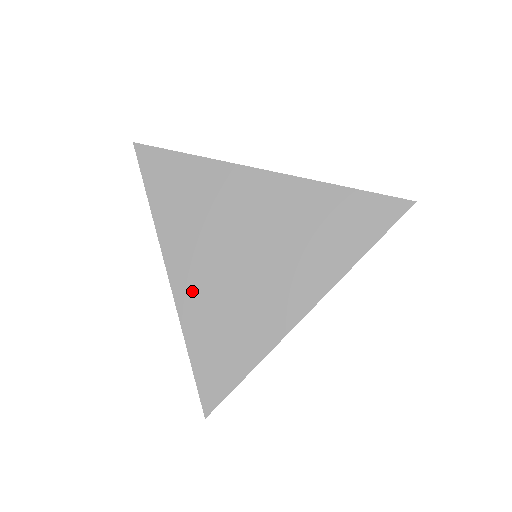
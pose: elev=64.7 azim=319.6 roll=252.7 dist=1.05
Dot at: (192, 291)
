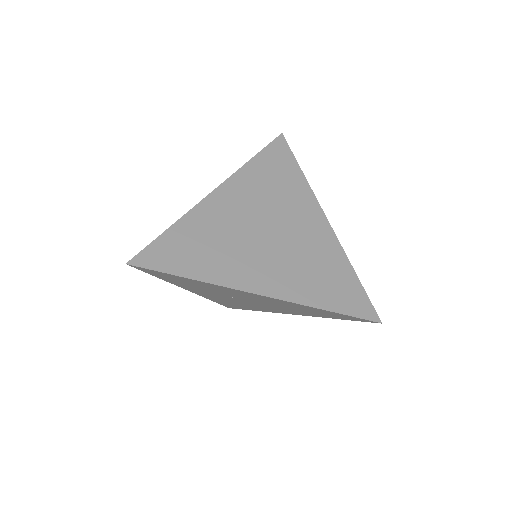
Dot at: (216, 209)
